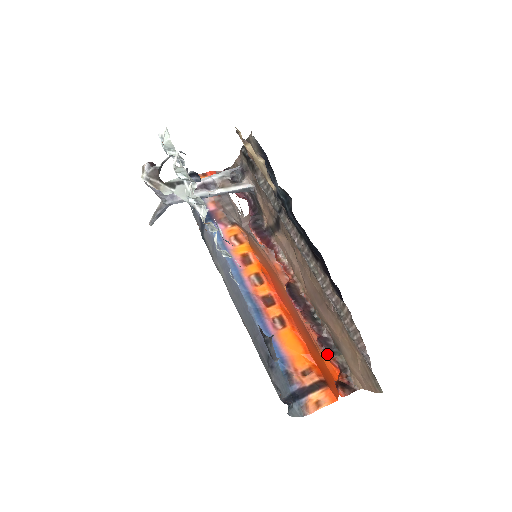
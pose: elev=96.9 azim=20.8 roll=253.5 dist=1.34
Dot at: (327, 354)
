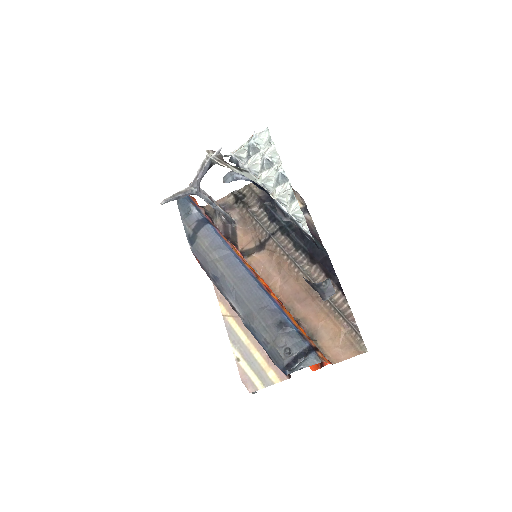
Dot at: occluded
